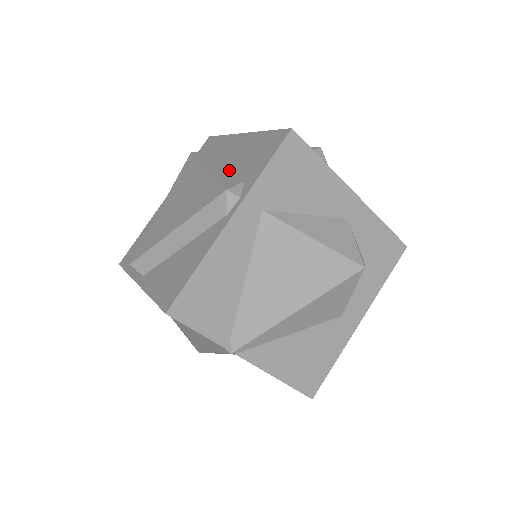
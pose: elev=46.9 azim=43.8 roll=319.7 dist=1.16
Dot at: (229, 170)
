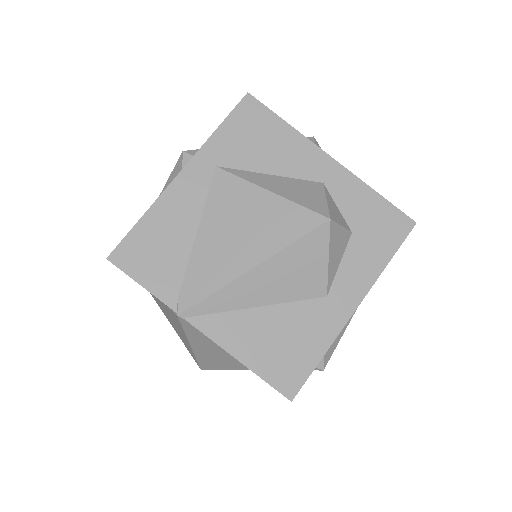
Dot at: occluded
